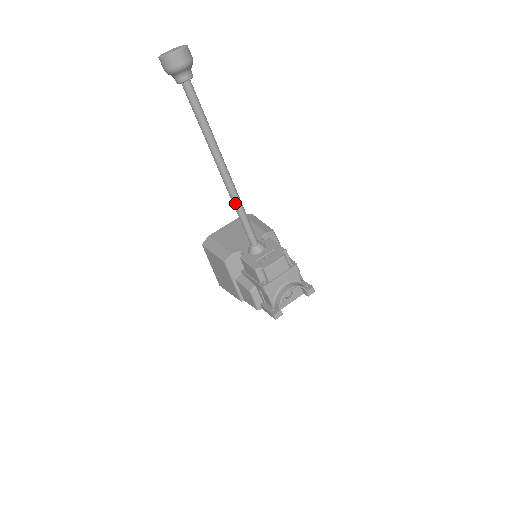
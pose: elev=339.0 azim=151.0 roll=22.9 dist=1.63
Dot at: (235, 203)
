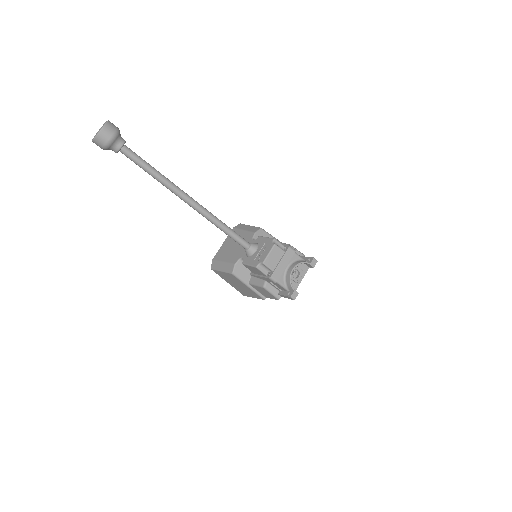
Dot at: (212, 222)
